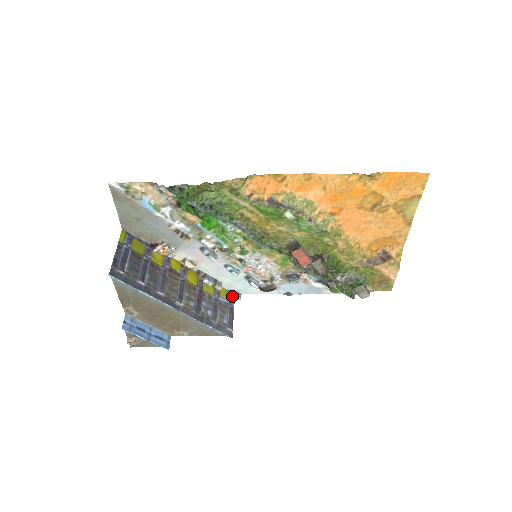
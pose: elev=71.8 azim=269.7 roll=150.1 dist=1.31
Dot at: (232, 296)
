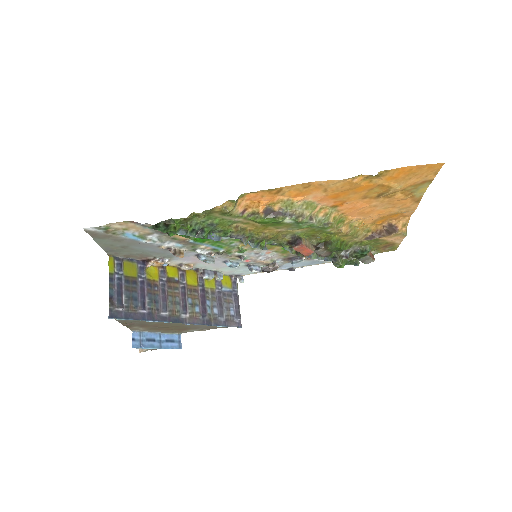
Dot at: (234, 280)
